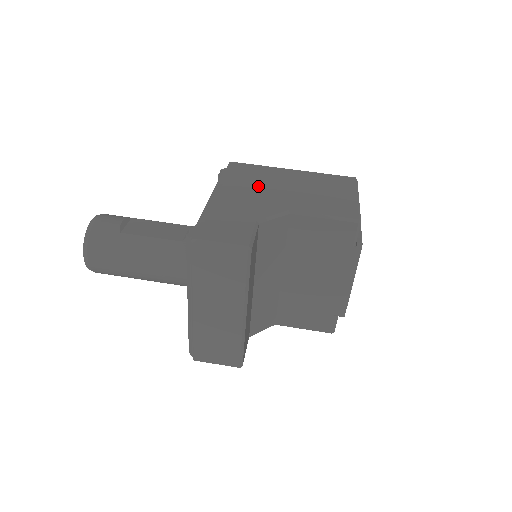
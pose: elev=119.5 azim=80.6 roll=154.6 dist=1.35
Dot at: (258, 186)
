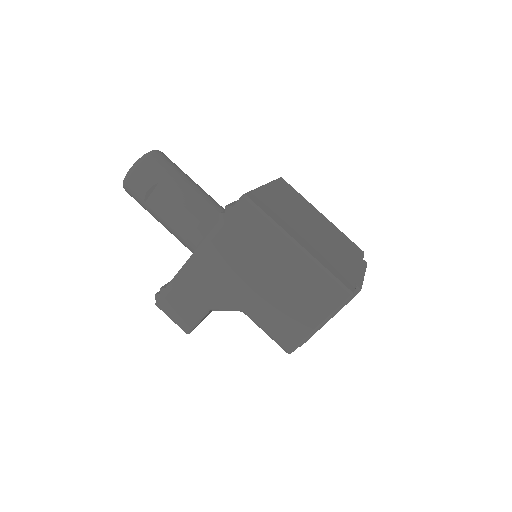
Dot at: (240, 261)
